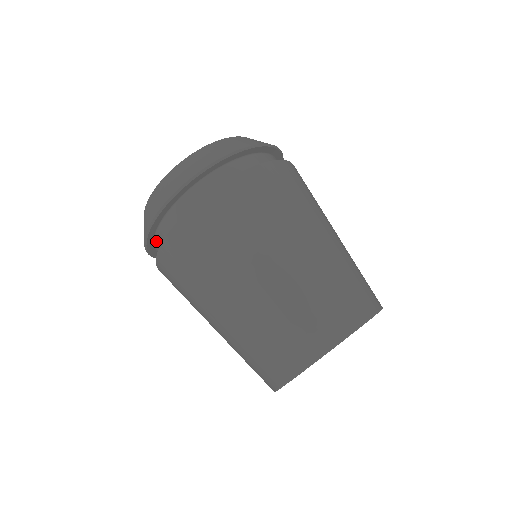
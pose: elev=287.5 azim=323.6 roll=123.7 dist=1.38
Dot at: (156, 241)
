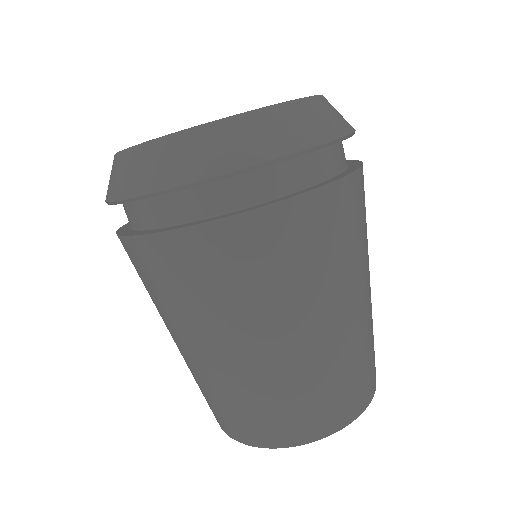
Dot at: (140, 204)
